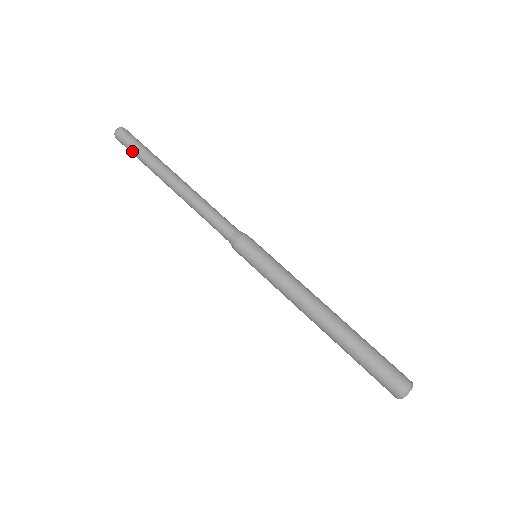
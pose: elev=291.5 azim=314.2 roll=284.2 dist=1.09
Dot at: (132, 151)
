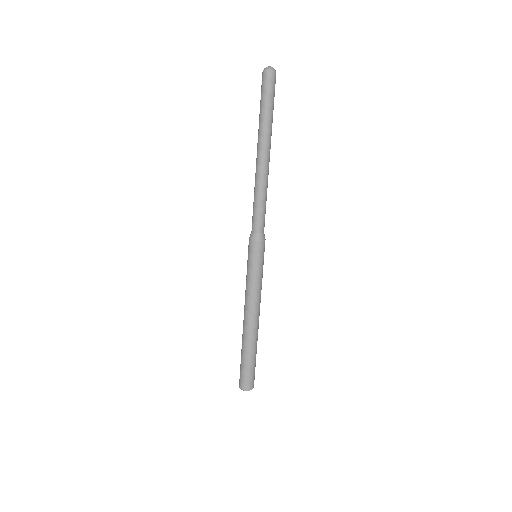
Dot at: (261, 100)
